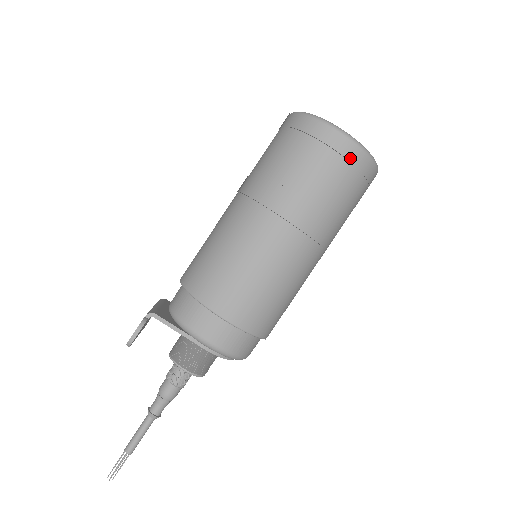
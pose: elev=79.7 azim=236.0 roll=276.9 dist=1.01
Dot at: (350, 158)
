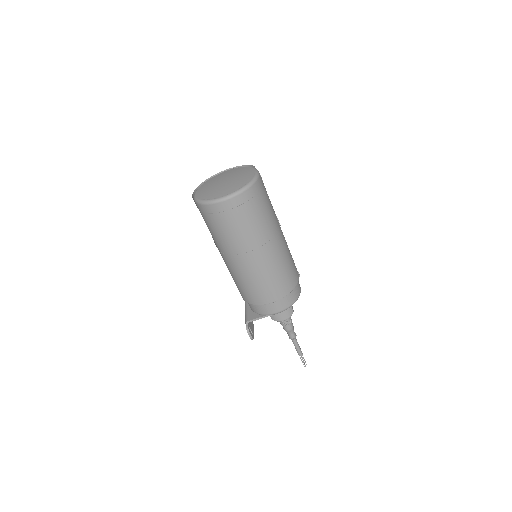
Dot at: (238, 204)
